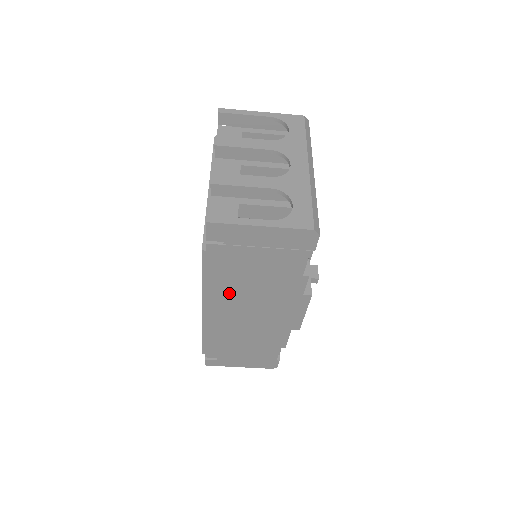
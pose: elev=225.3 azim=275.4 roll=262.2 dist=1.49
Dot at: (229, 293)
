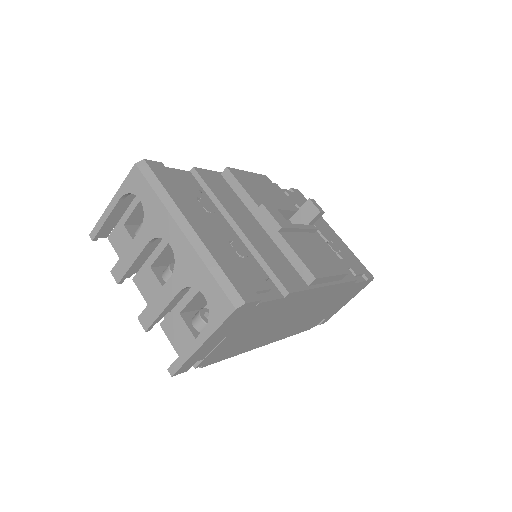
Dot at: (261, 337)
